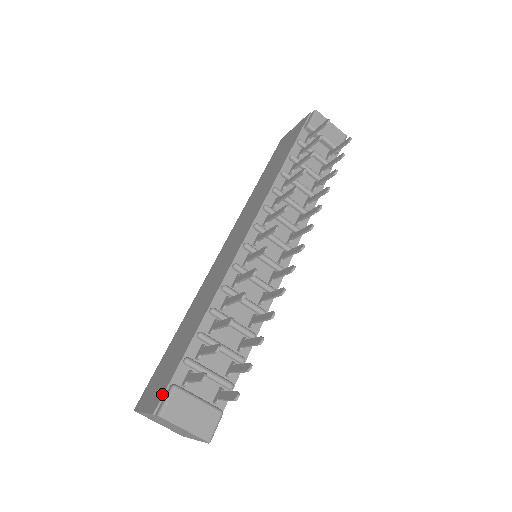
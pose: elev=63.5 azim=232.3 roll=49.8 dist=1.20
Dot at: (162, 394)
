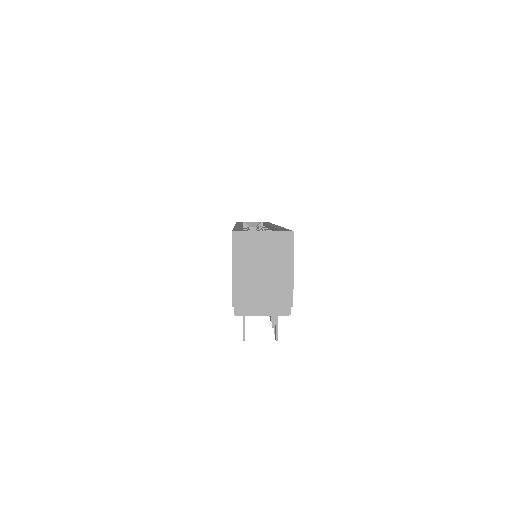
Dot at: occluded
